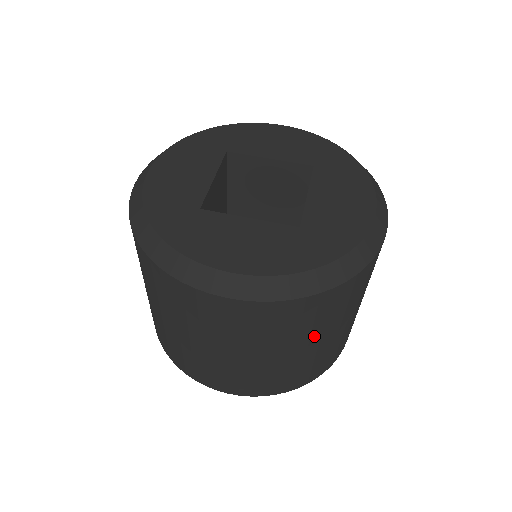
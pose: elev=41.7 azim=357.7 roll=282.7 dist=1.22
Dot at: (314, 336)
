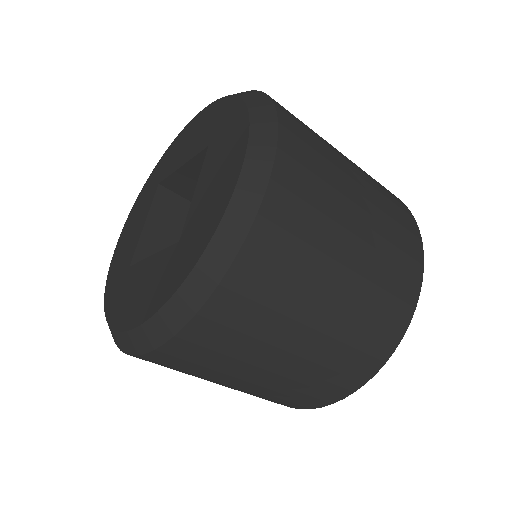
Dot at: (278, 342)
